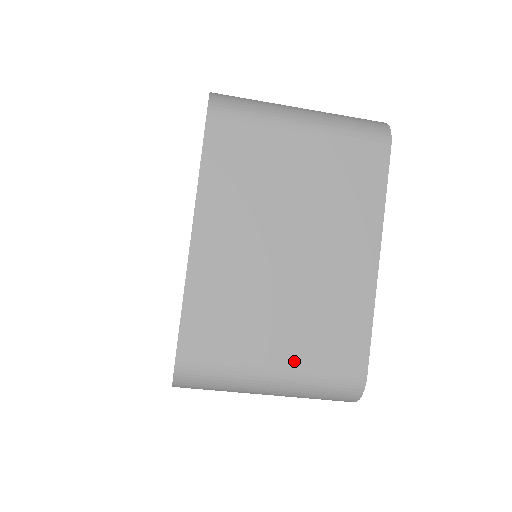
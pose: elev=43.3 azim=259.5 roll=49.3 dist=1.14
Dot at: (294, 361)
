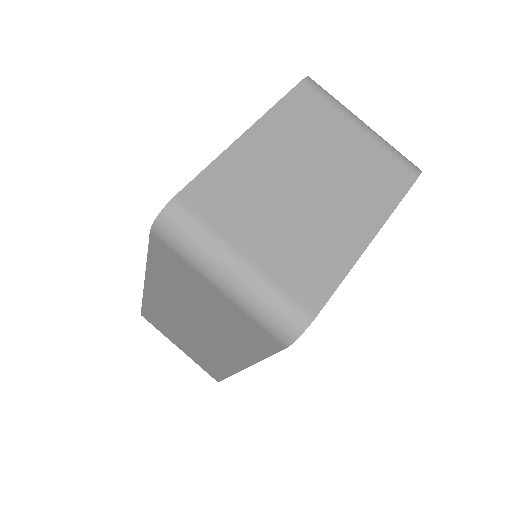
Dot at: (264, 262)
